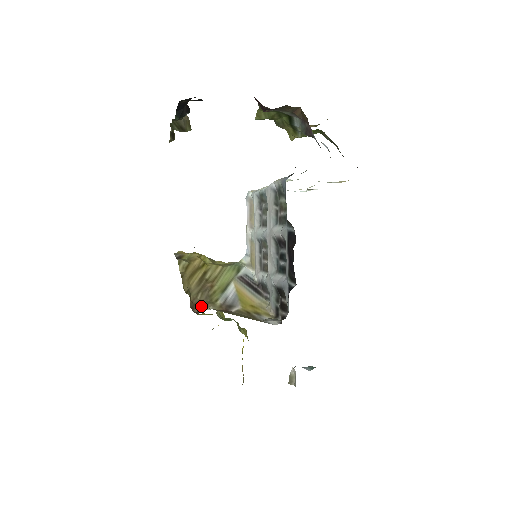
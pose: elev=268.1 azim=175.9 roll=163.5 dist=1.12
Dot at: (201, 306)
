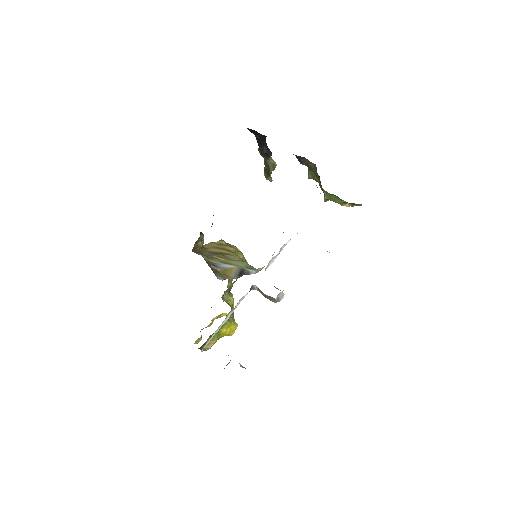
Dot at: (200, 253)
